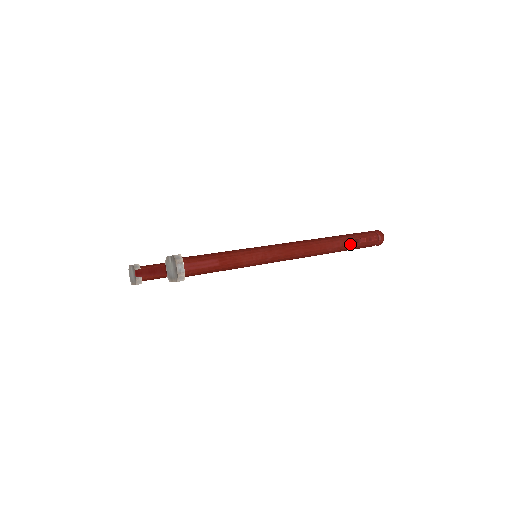
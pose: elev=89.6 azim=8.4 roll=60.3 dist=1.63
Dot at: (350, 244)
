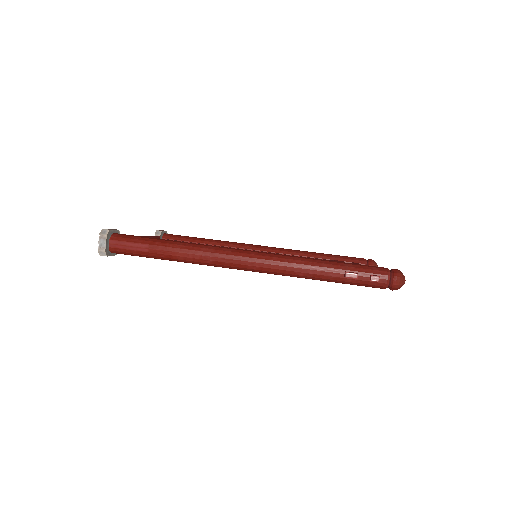
Dot at: (335, 275)
